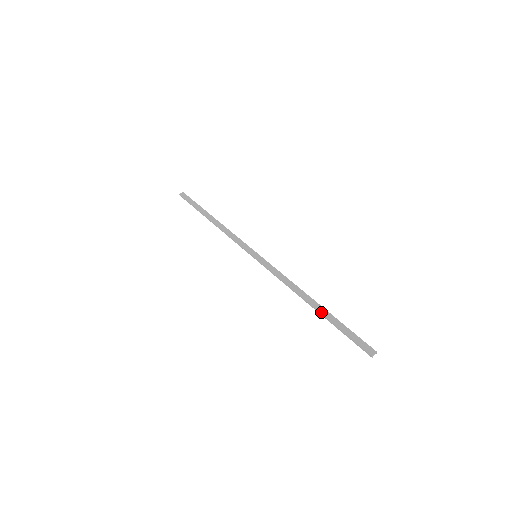
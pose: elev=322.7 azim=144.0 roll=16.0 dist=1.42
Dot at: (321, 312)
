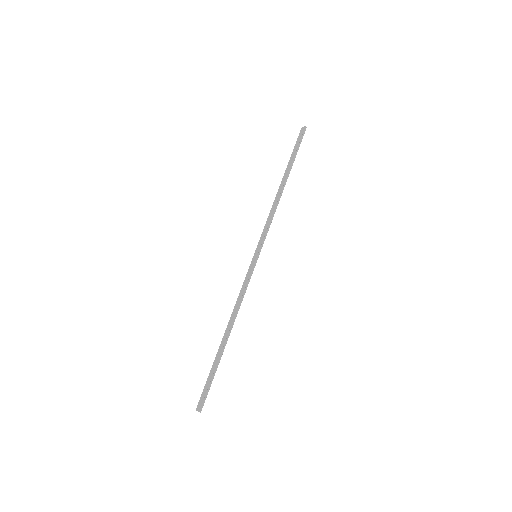
Dot at: (219, 349)
